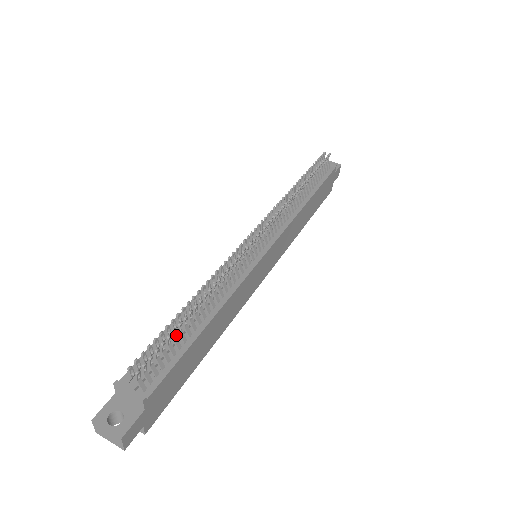
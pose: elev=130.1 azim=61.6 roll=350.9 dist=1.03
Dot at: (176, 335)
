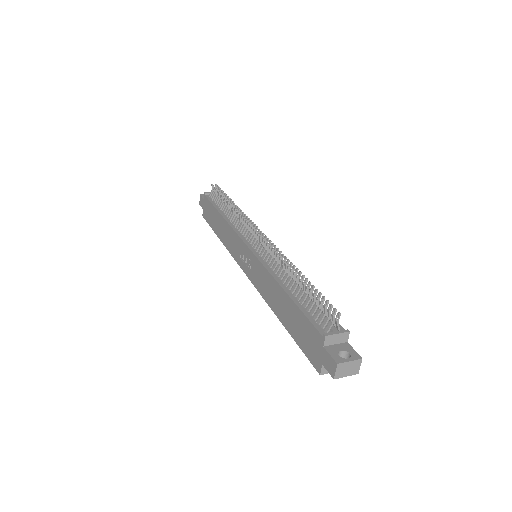
Dot at: occluded
